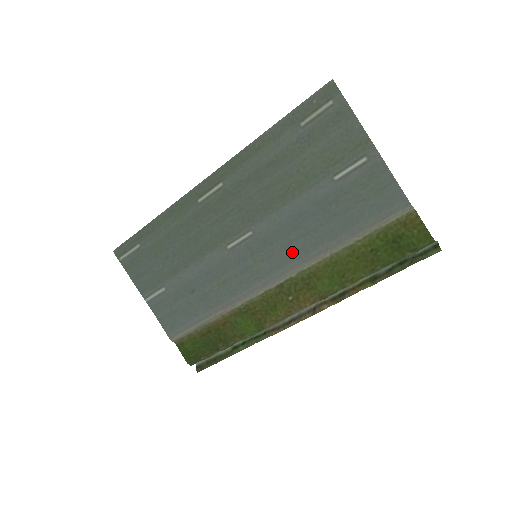
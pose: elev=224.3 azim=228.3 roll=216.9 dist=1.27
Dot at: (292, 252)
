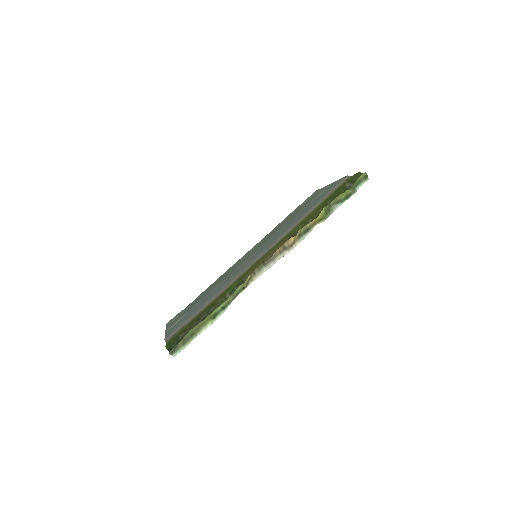
Dot at: (278, 236)
